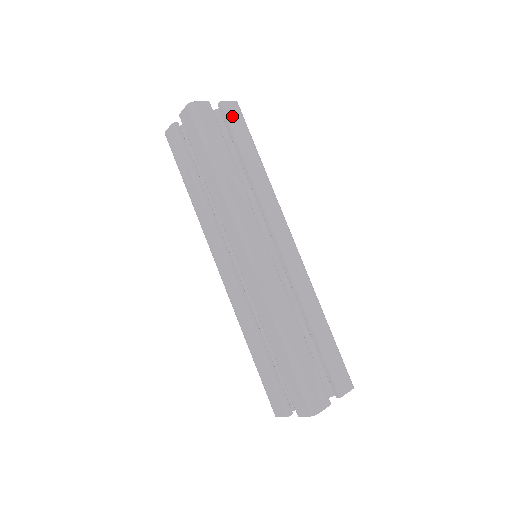
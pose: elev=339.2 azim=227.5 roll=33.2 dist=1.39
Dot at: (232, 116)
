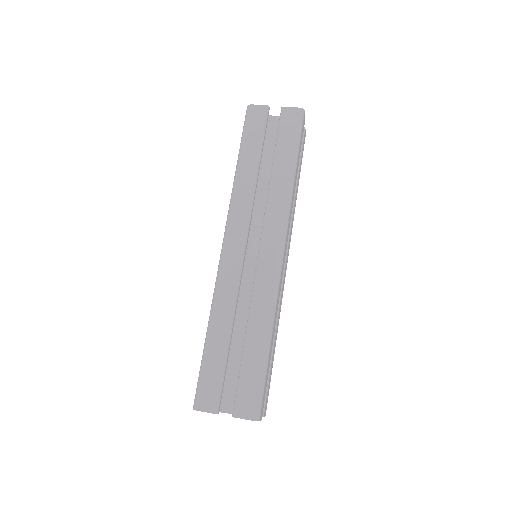
Dot at: (285, 121)
